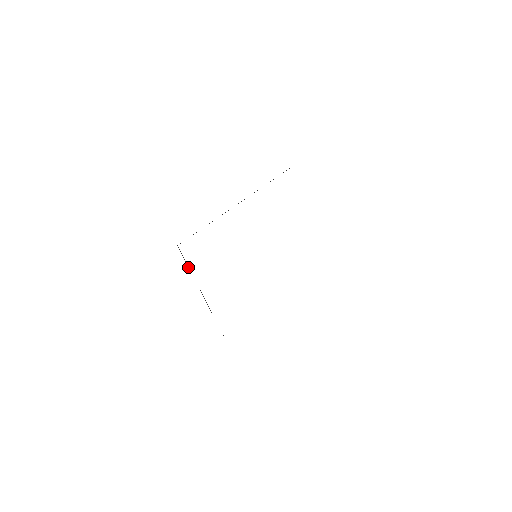
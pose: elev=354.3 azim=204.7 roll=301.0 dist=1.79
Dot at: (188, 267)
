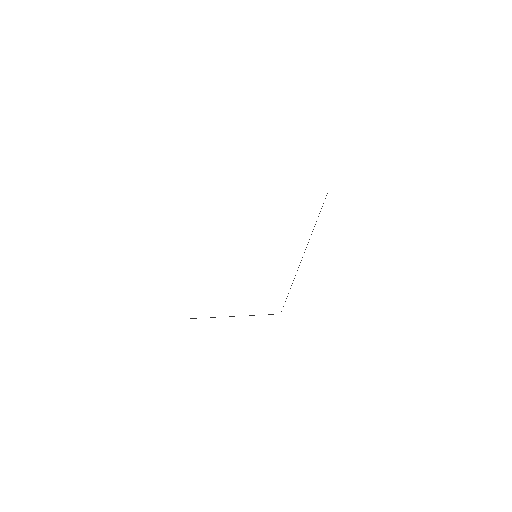
Dot at: occluded
